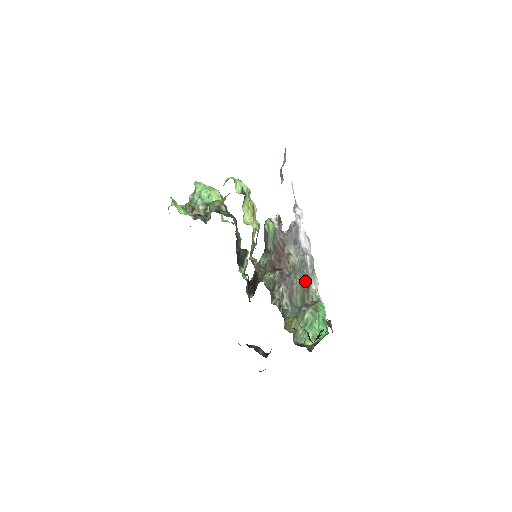
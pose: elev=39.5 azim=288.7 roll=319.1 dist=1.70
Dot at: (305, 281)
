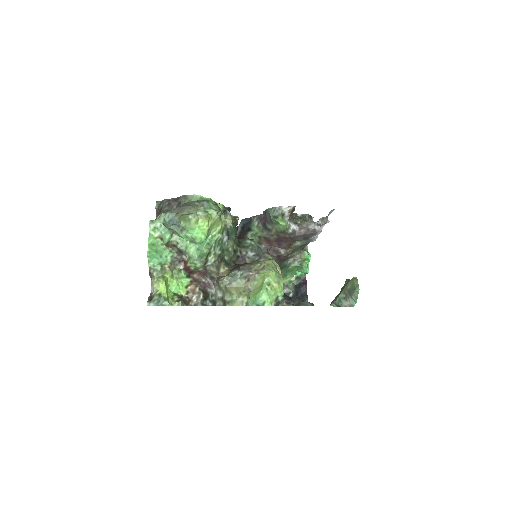
Dot at: occluded
